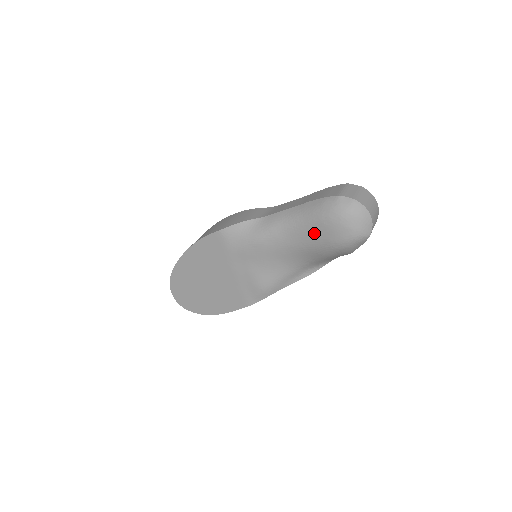
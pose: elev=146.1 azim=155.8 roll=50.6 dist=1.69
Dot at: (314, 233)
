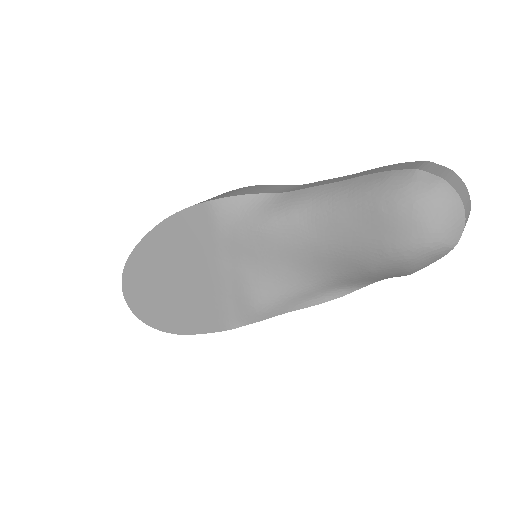
Dot at: (360, 226)
